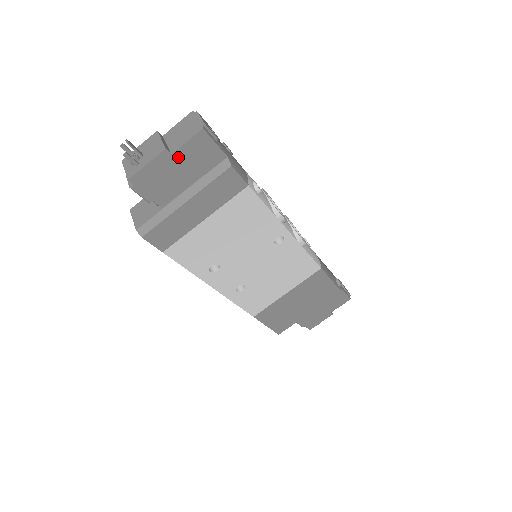
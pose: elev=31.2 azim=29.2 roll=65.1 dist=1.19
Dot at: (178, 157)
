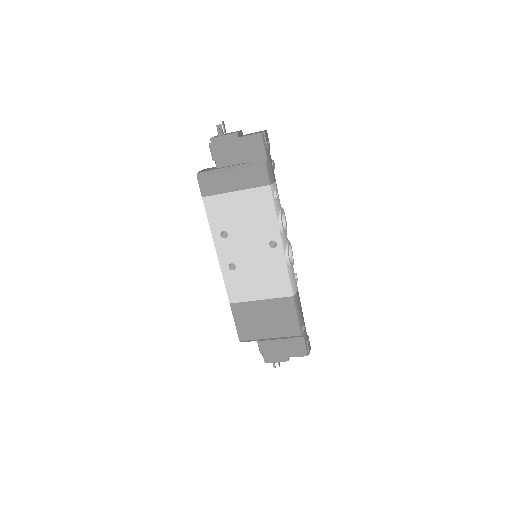
Dot at: (241, 142)
